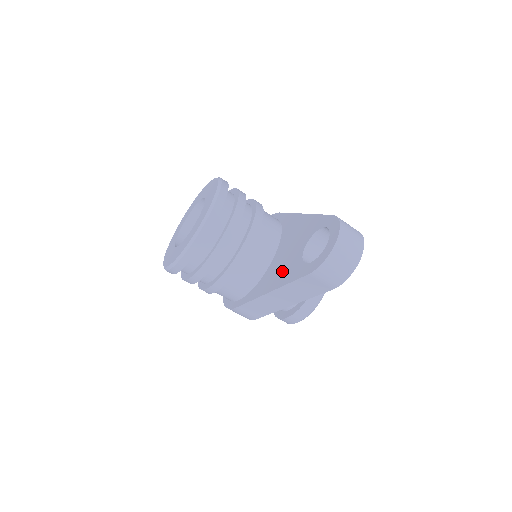
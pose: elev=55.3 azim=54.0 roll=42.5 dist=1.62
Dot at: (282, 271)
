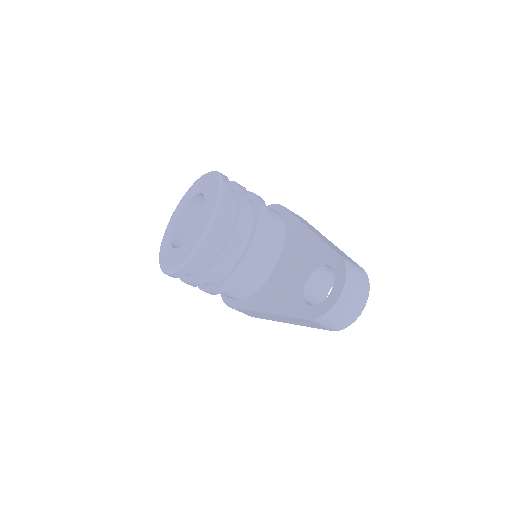
Dot at: (281, 295)
